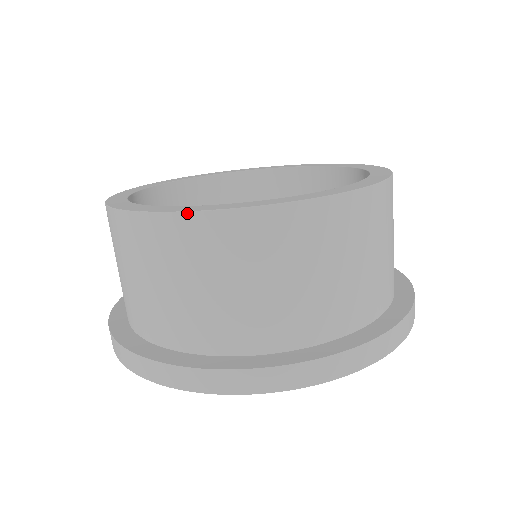
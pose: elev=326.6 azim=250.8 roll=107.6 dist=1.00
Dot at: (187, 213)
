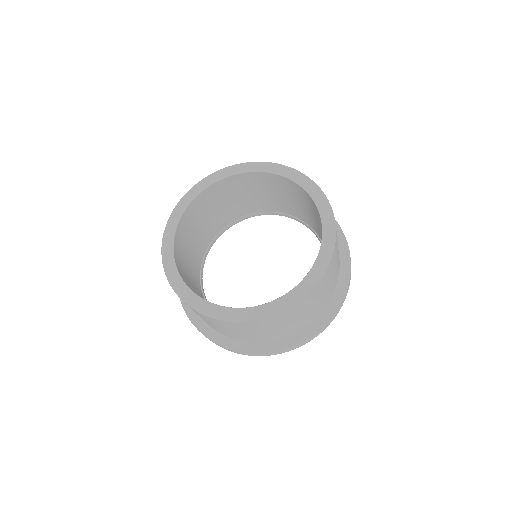
Dot at: (164, 270)
